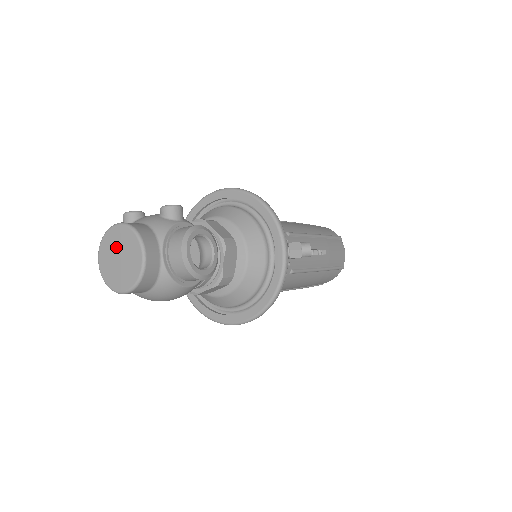
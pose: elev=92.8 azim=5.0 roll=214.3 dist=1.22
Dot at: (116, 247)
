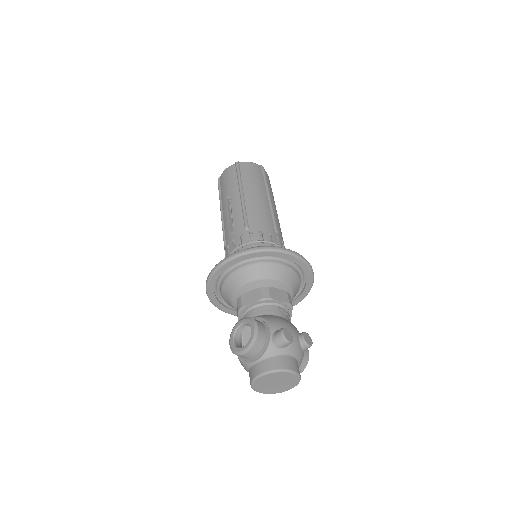
Dot at: (281, 380)
